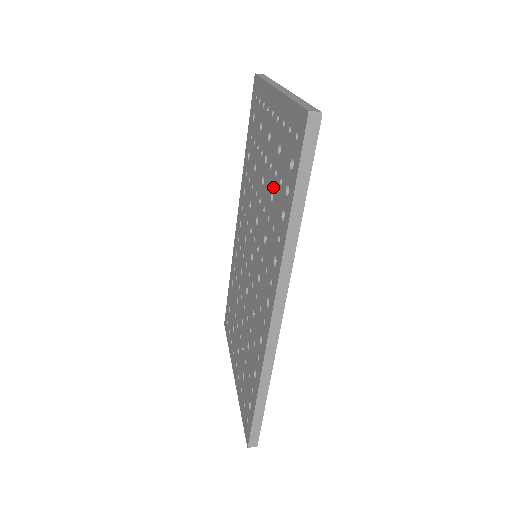
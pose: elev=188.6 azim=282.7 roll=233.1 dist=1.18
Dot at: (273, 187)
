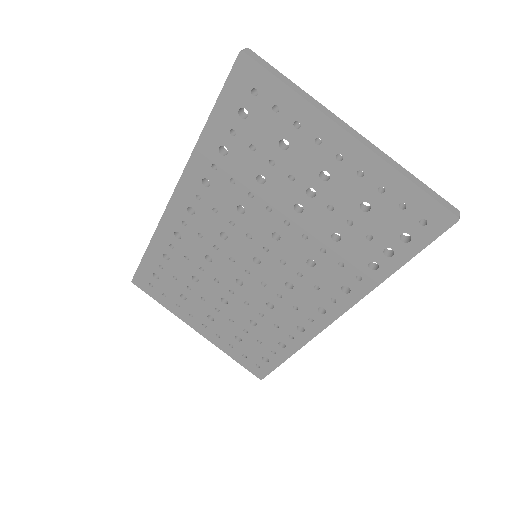
Dot at: (341, 231)
